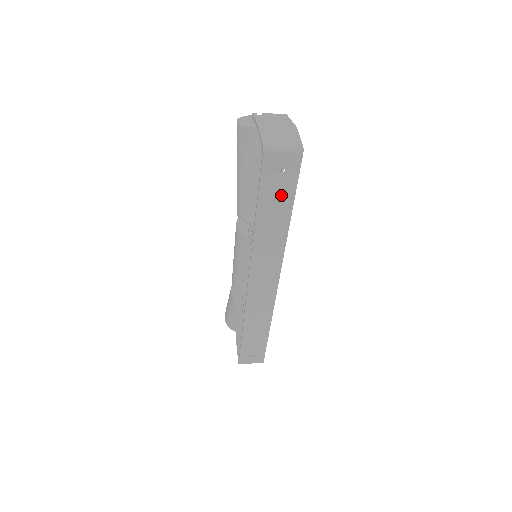
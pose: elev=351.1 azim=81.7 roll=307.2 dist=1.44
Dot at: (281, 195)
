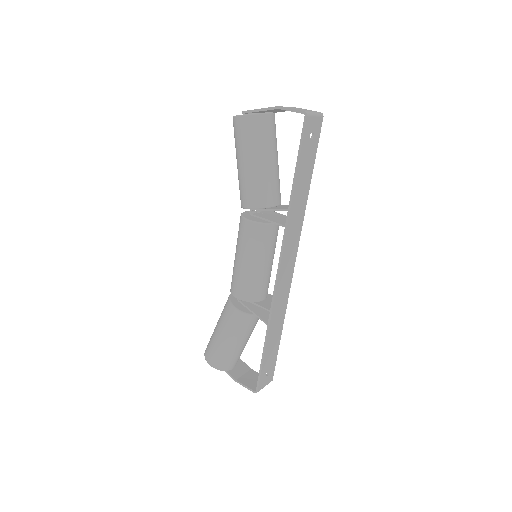
Dot at: (309, 160)
